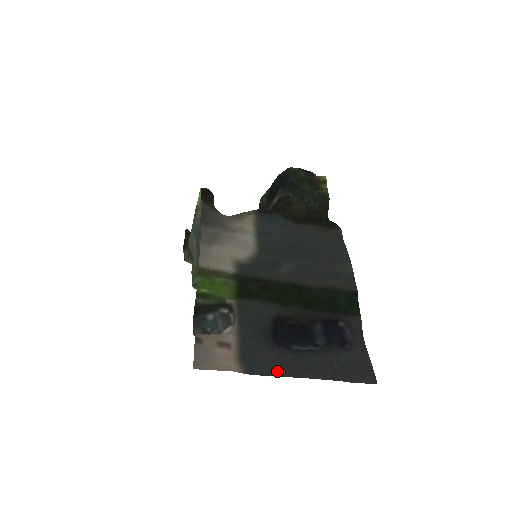
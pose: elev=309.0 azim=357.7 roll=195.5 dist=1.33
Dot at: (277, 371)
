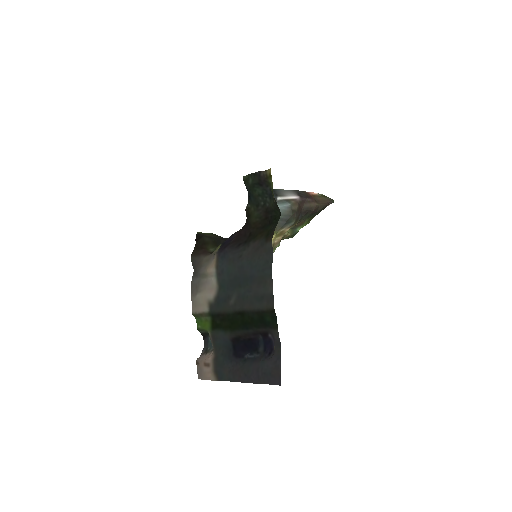
Dot at: (231, 378)
